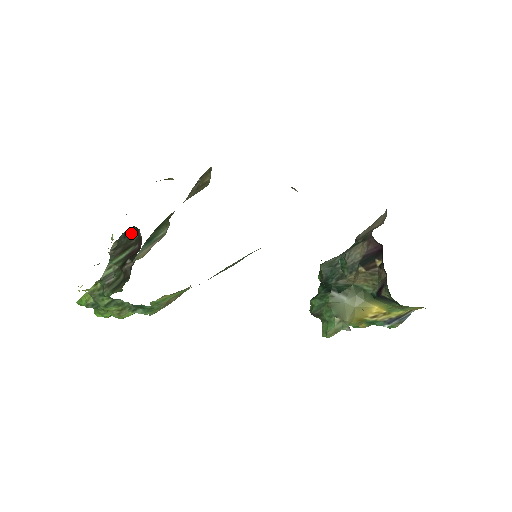
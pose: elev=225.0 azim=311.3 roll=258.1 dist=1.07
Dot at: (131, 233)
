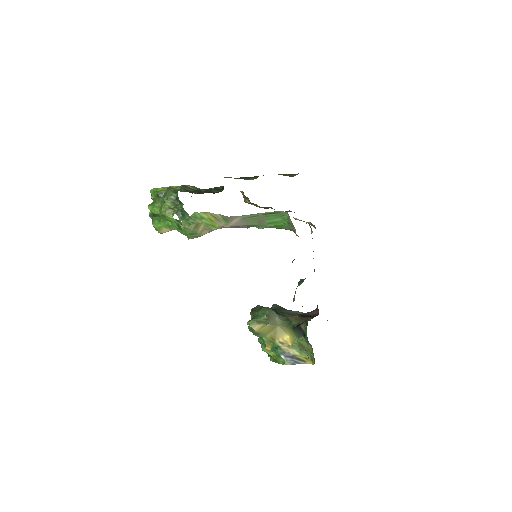
Dot at: (216, 189)
